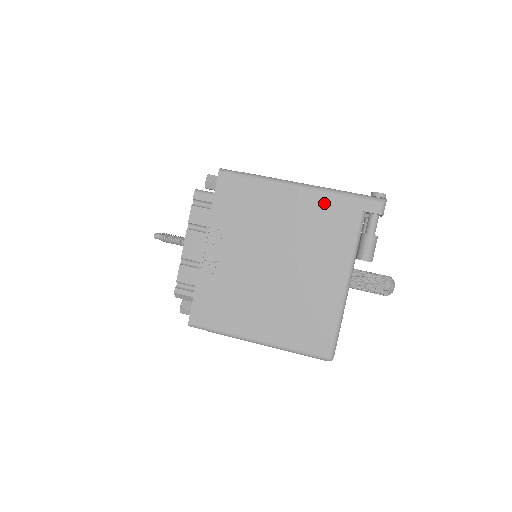
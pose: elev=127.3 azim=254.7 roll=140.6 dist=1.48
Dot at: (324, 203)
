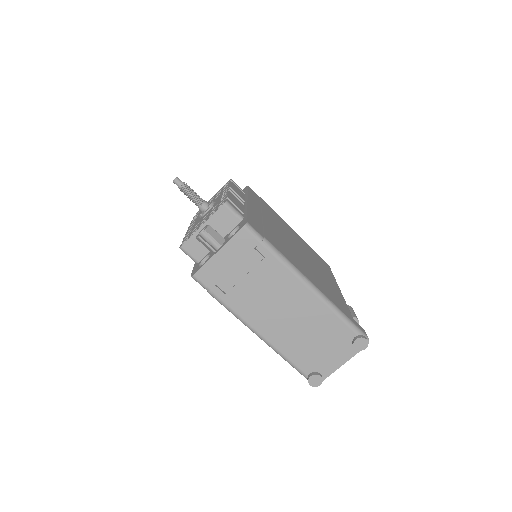
Dot at: occluded
